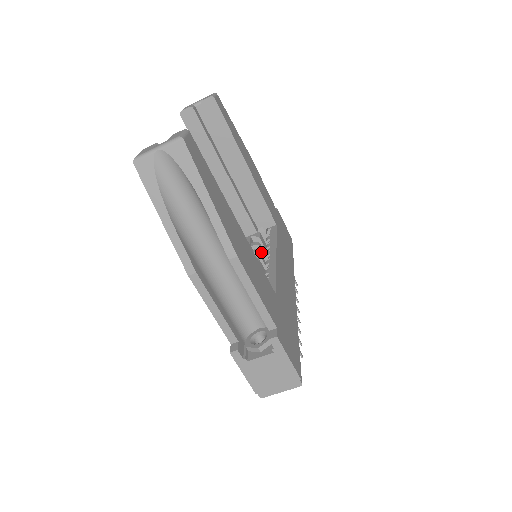
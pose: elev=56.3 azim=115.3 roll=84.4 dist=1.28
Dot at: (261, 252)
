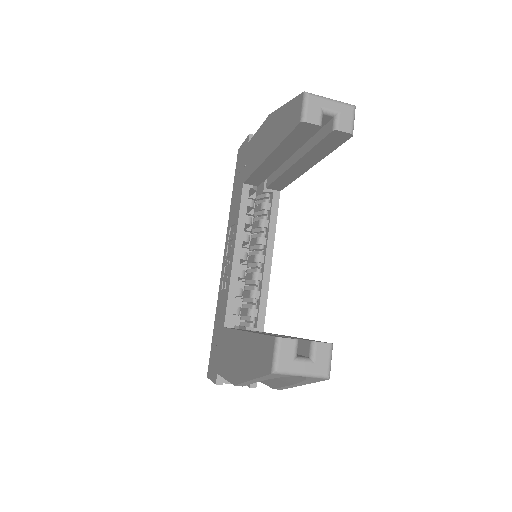
Dot at: (250, 209)
